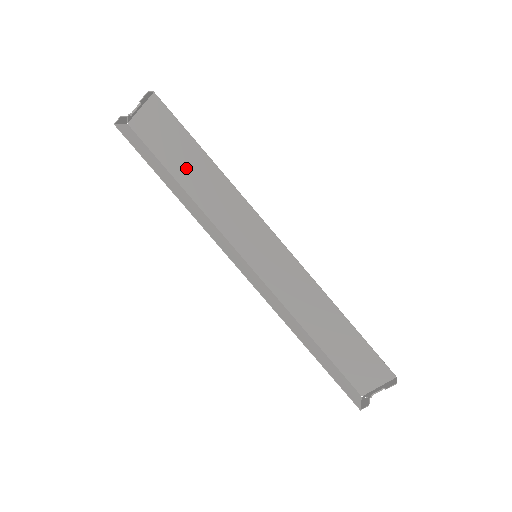
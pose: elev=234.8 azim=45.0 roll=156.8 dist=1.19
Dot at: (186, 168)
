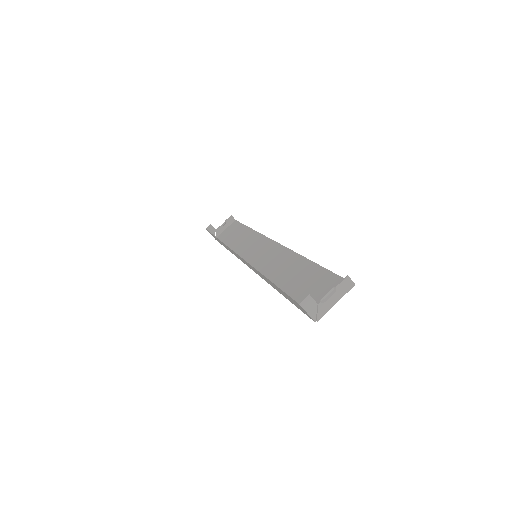
Dot at: (235, 240)
